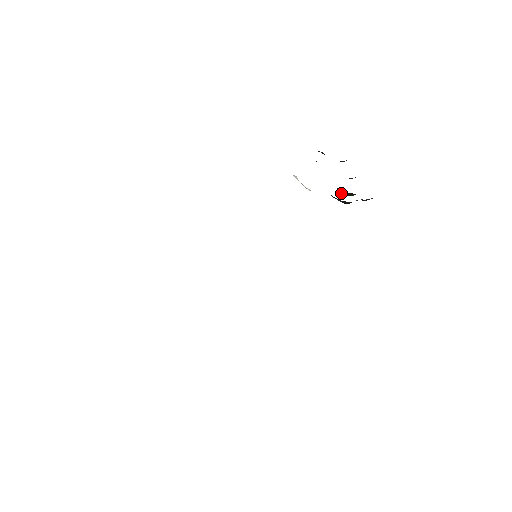
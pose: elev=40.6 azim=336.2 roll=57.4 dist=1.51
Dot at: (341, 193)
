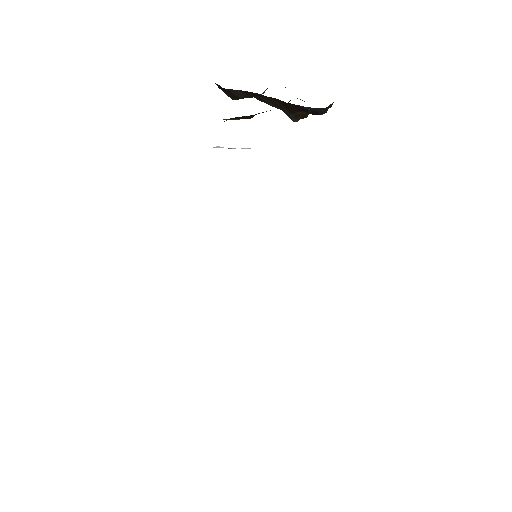
Dot at: (296, 119)
